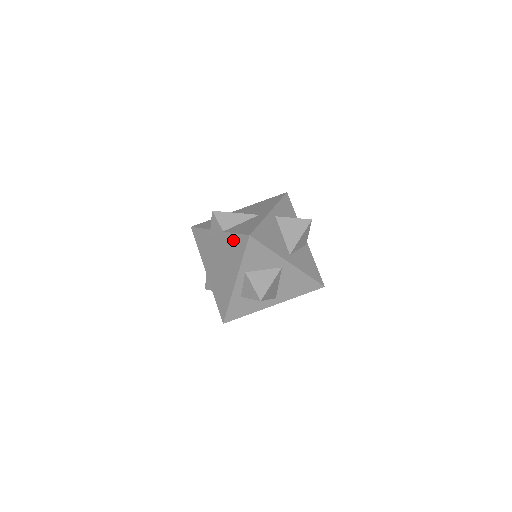
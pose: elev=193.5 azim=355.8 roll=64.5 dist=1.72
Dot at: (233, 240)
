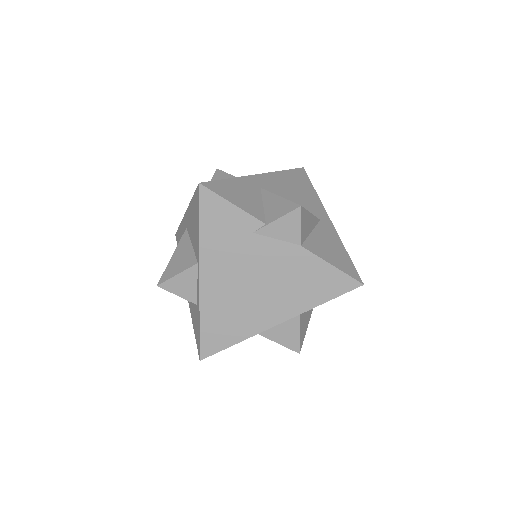
Dot at: (319, 271)
